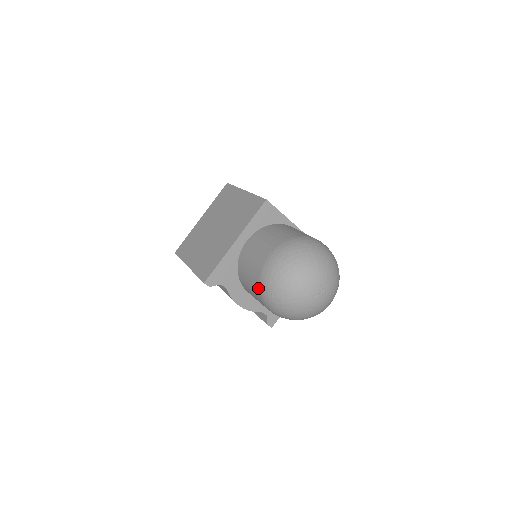
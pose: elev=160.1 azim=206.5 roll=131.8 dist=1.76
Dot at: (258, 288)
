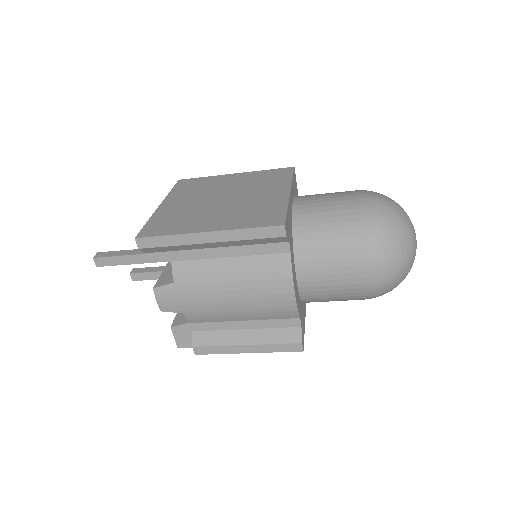
Dot at: (361, 230)
